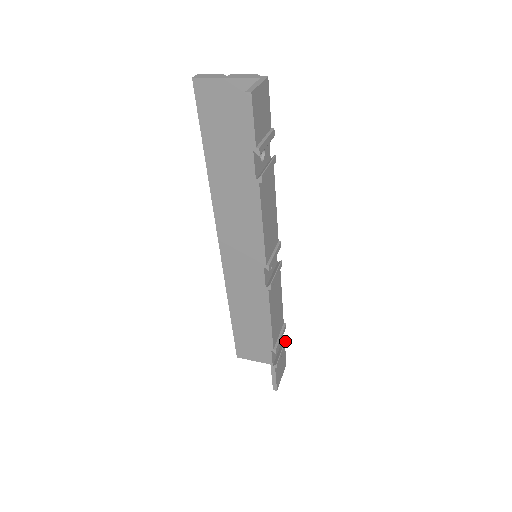
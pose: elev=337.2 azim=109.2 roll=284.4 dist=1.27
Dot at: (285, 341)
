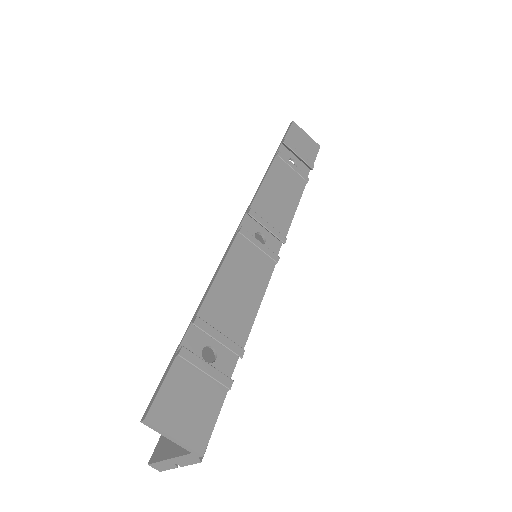
Dot at: (227, 376)
